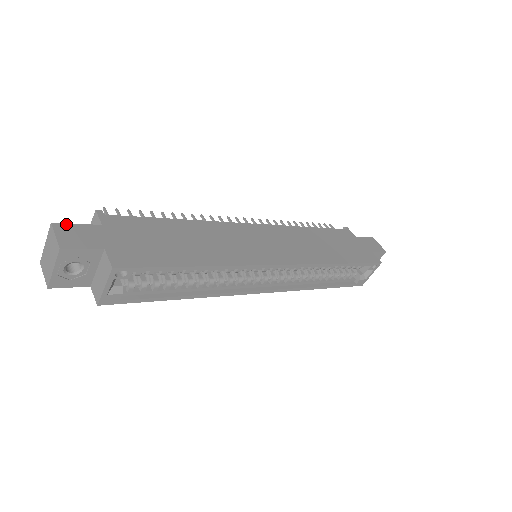
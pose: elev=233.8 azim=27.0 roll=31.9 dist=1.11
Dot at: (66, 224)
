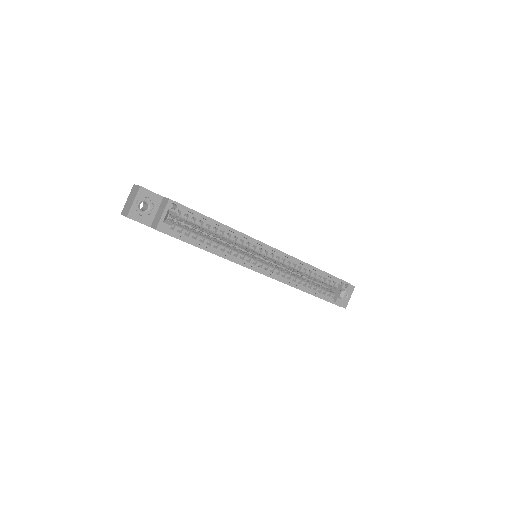
Dot at: occluded
